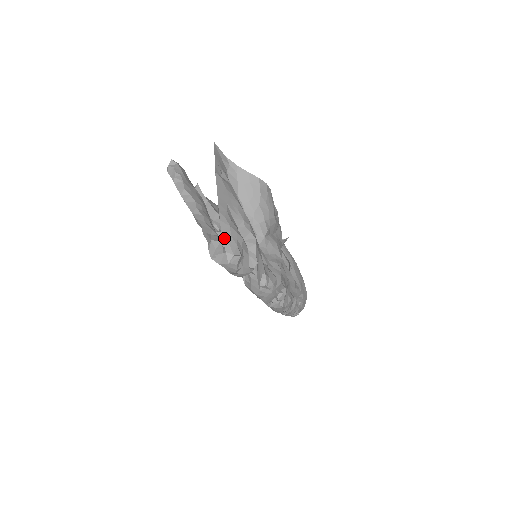
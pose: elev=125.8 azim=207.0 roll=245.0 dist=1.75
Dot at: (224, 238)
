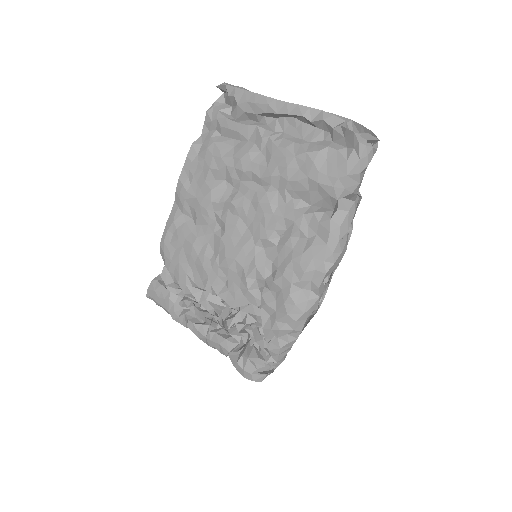
Dot at: (359, 125)
